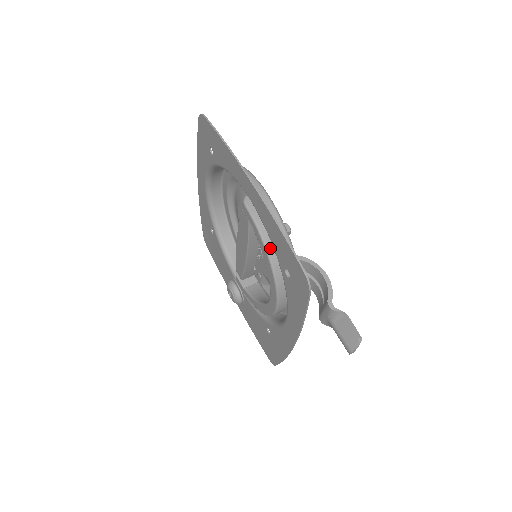
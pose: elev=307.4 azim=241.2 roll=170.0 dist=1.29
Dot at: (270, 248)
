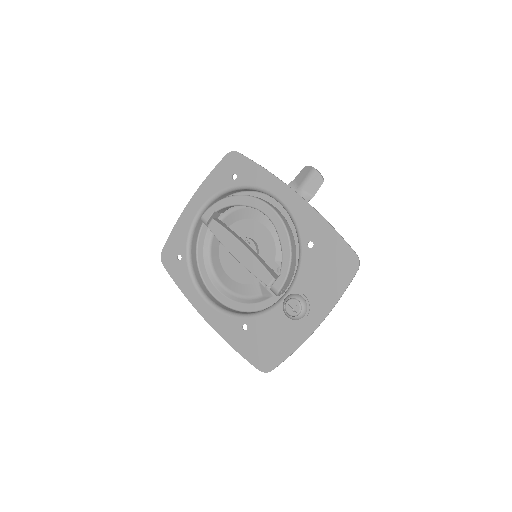
Dot at: (226, 198)
